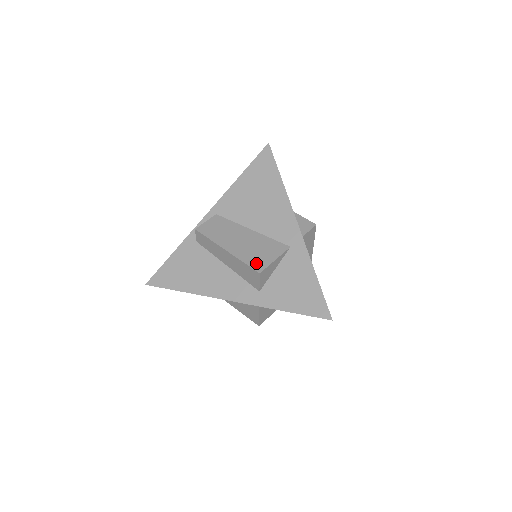
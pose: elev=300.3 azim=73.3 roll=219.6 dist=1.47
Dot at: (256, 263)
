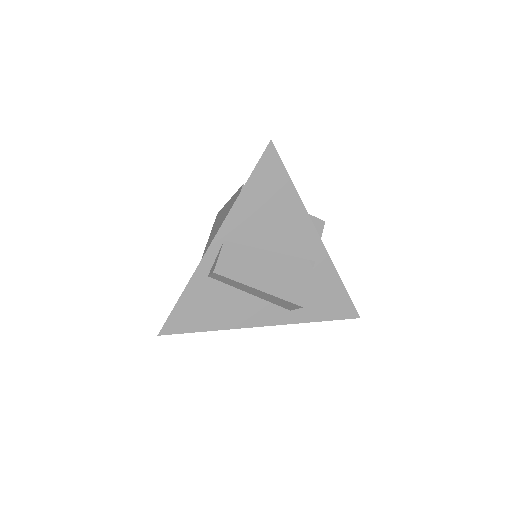
Dot at: (295, 296)
